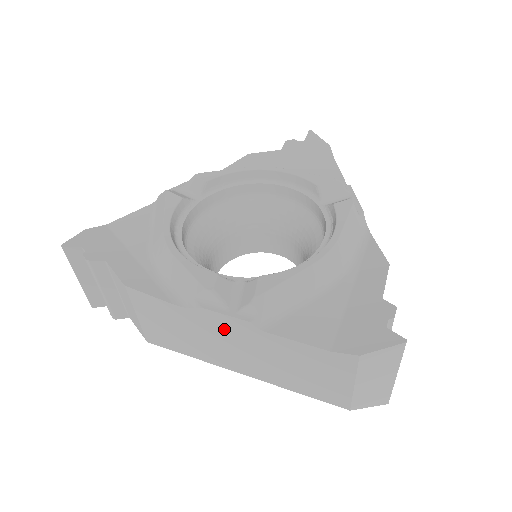
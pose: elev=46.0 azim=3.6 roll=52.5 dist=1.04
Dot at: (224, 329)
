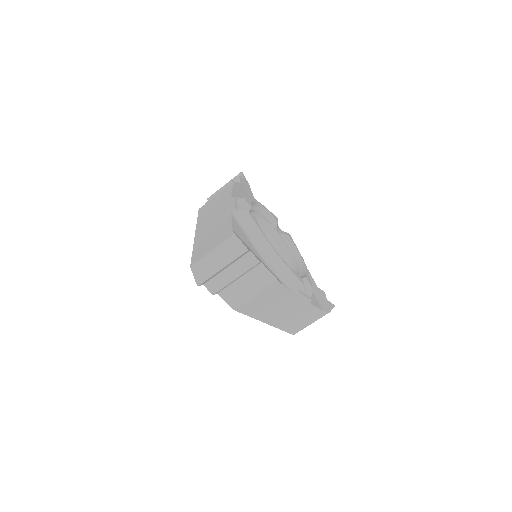
Dot at: (295, 303)
